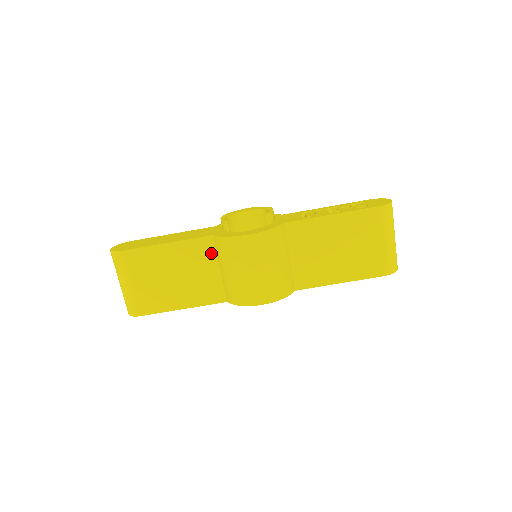
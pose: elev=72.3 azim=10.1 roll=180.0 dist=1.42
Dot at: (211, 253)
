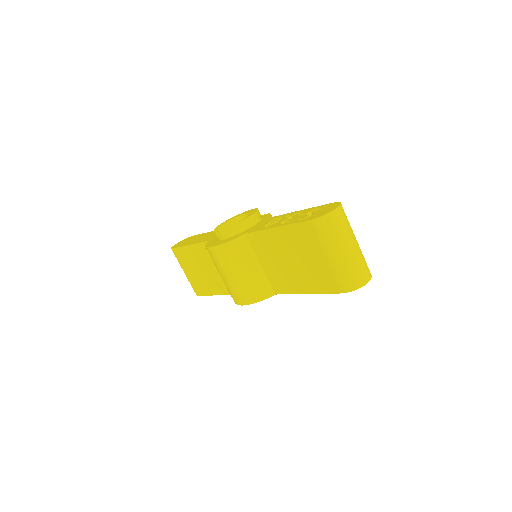
Dot at: occluded
